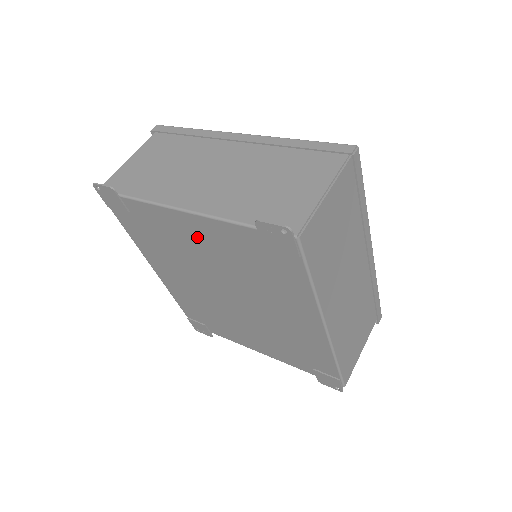
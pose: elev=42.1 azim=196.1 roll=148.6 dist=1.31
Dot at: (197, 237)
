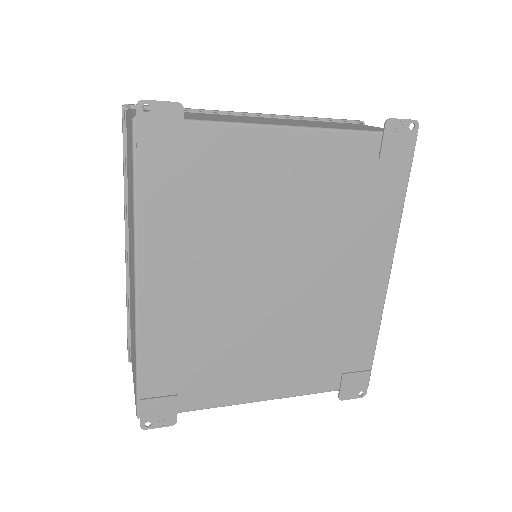
Dot at: (288, 171)
